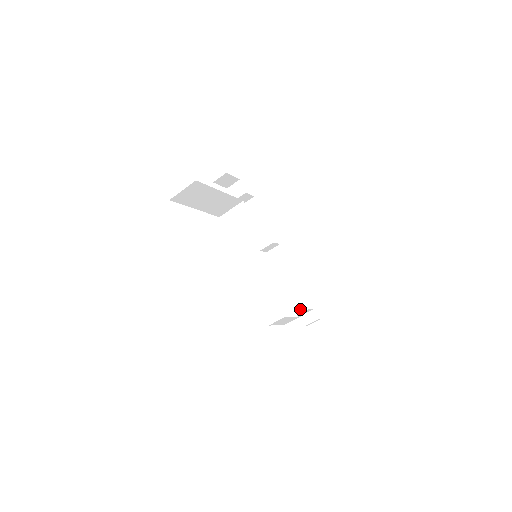
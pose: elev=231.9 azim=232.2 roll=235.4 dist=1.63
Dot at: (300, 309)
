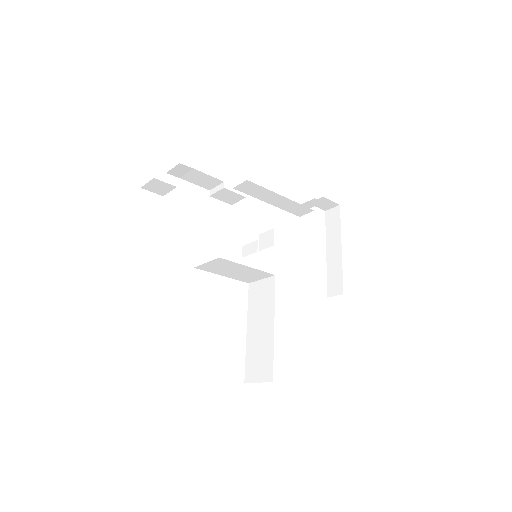
Dot at: (303, 213)
